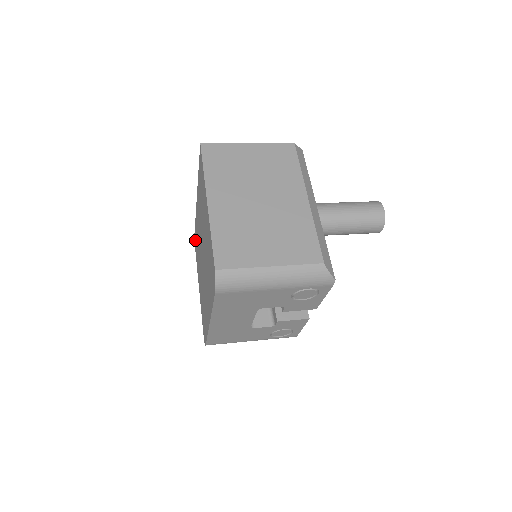
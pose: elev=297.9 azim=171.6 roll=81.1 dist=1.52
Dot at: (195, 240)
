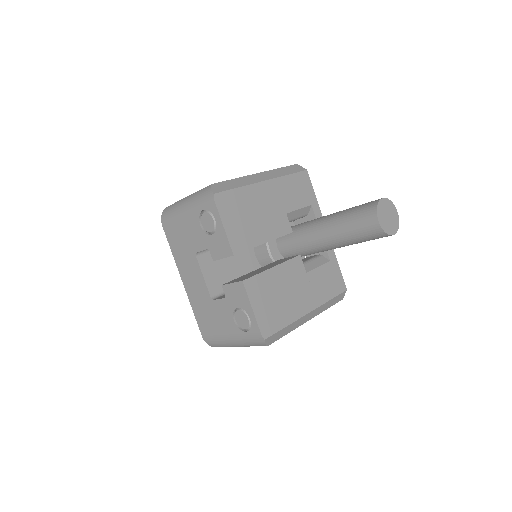
Dot at: occluded
